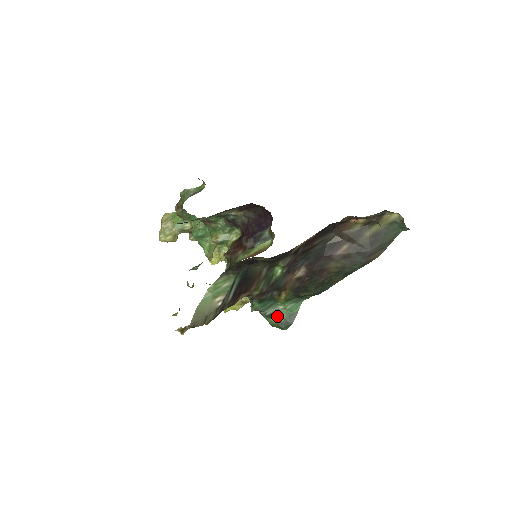
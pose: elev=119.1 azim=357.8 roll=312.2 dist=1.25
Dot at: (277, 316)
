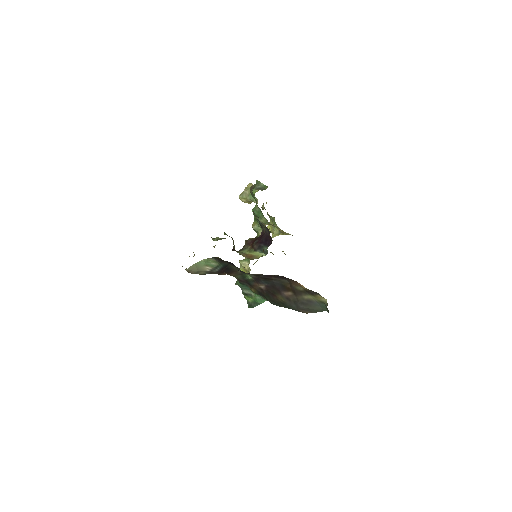
Dot at: (249, 297)
